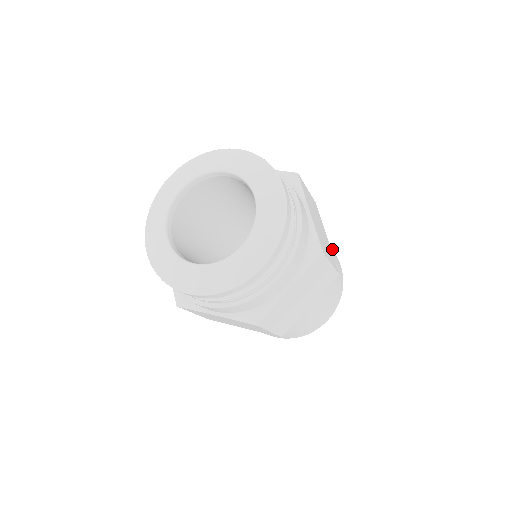
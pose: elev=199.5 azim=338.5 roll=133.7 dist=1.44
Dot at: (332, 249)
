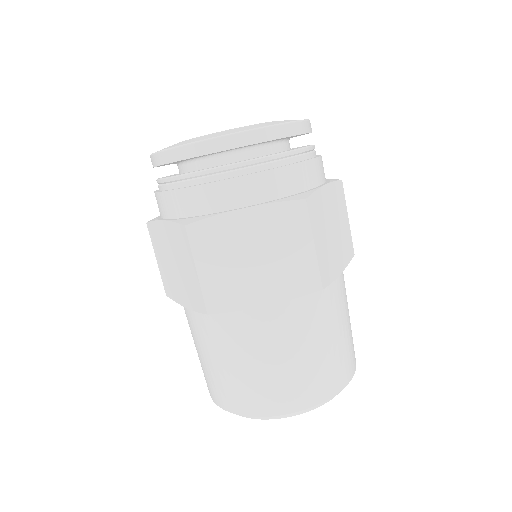
Dot at: (348, 326)
